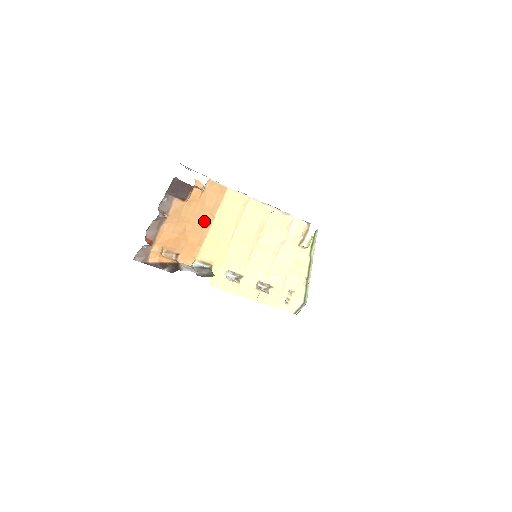
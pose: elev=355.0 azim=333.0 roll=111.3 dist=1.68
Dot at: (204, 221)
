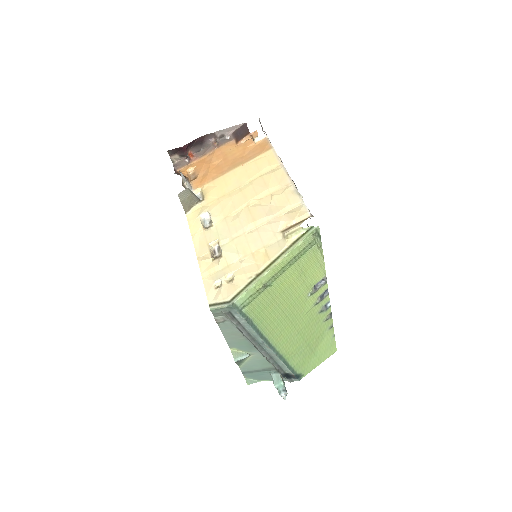
Dot at: (234, 164)
